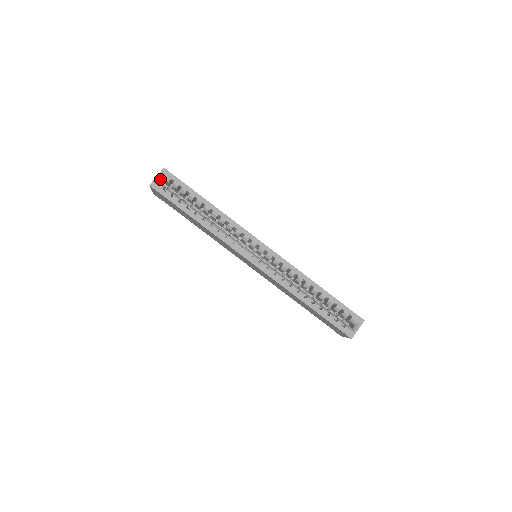
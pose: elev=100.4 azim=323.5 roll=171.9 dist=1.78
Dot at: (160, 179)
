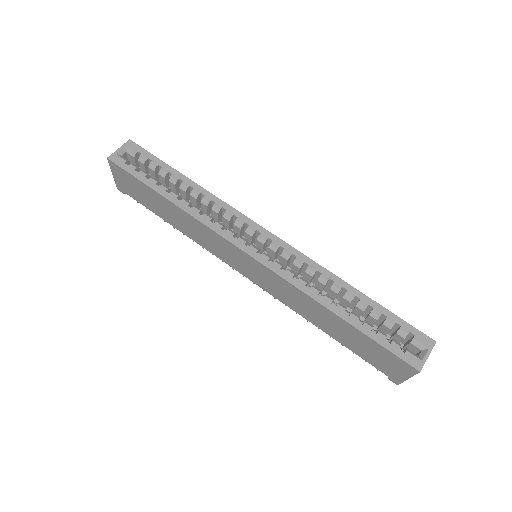
Dot at: (123, 153)
